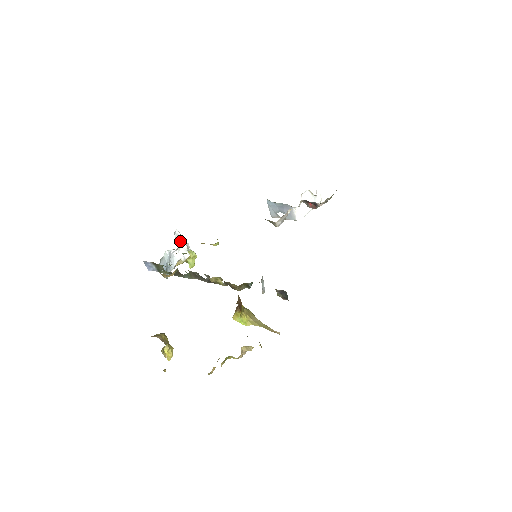
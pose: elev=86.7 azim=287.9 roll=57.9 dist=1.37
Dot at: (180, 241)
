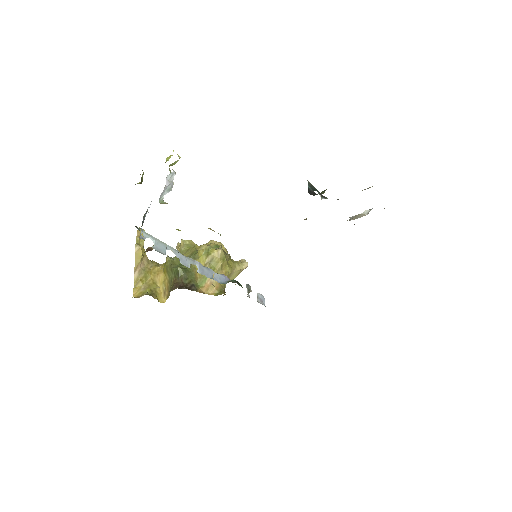
Dot at: (165, 194)
